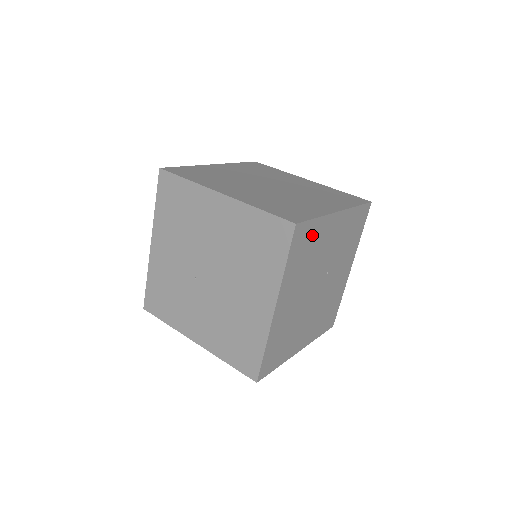
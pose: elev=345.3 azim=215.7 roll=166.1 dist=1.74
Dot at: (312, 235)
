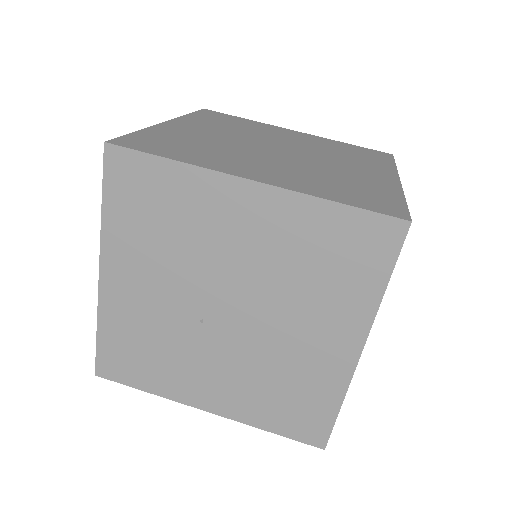
Dot at: occluded
